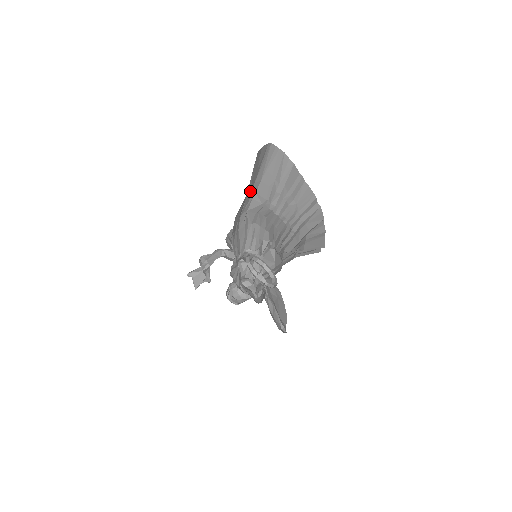
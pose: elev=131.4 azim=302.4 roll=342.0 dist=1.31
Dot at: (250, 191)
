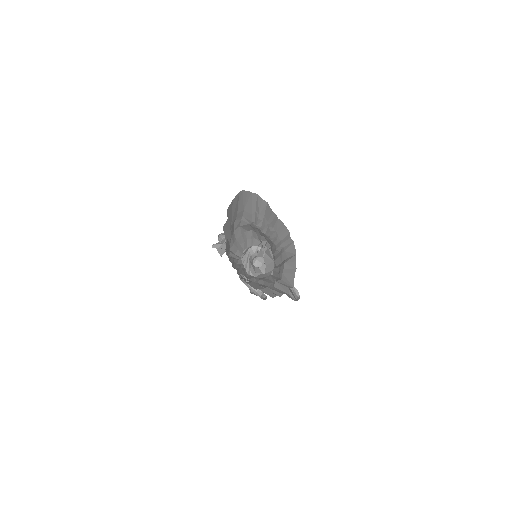
Dot at: (229, 234)
